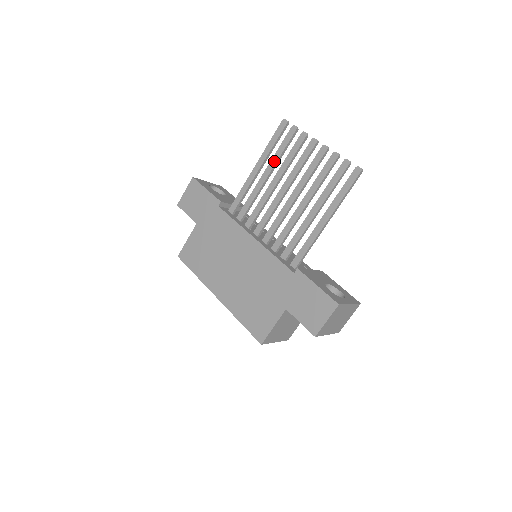
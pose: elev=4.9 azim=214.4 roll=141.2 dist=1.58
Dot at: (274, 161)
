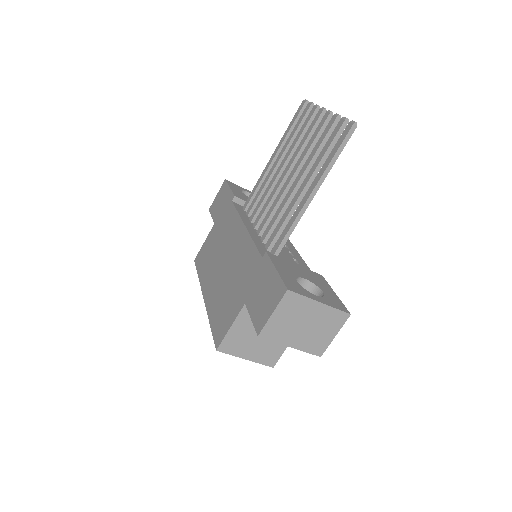
Dot at: (286, 144)
